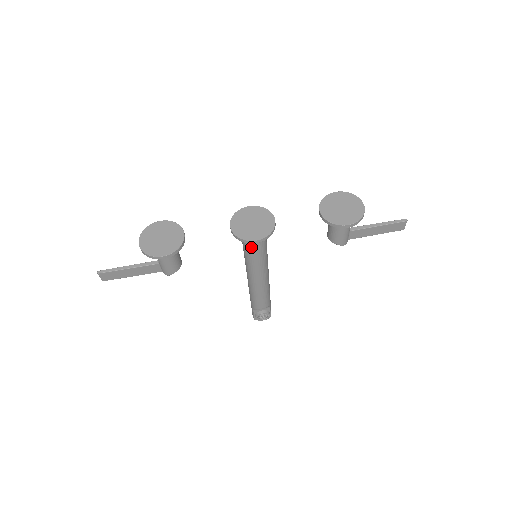
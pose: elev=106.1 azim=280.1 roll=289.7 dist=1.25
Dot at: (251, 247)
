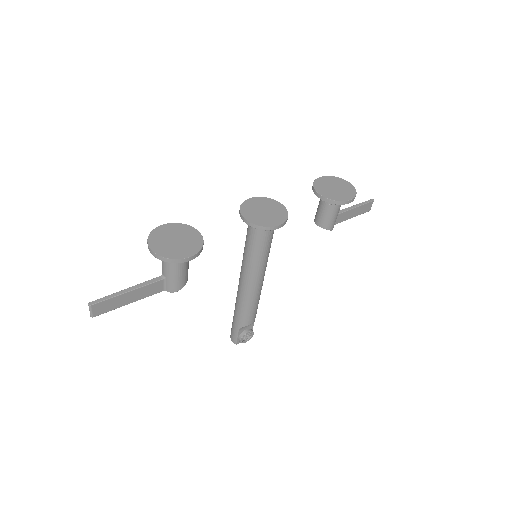
Dot at: (263, 240)
